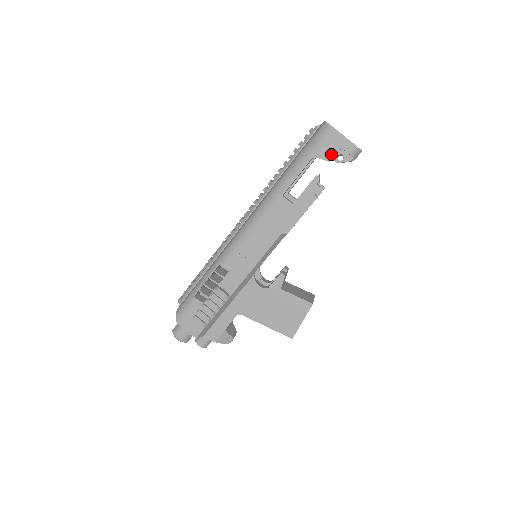
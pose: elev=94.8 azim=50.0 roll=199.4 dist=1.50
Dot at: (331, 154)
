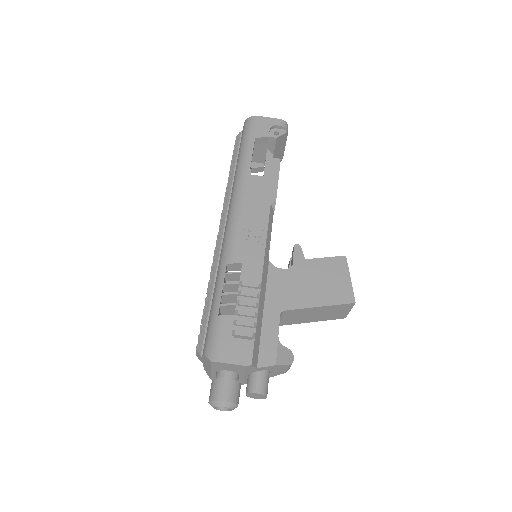
Dot at: (268, 131)
